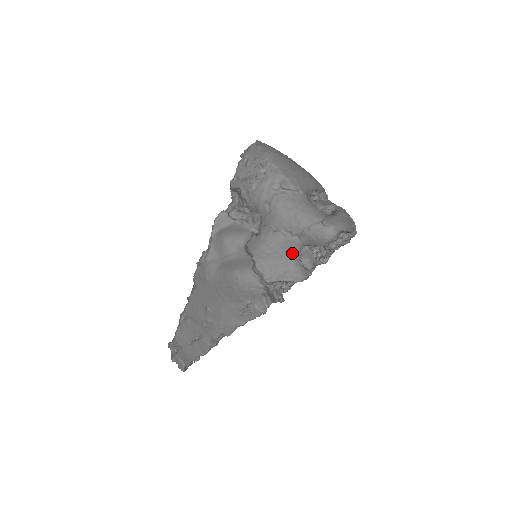
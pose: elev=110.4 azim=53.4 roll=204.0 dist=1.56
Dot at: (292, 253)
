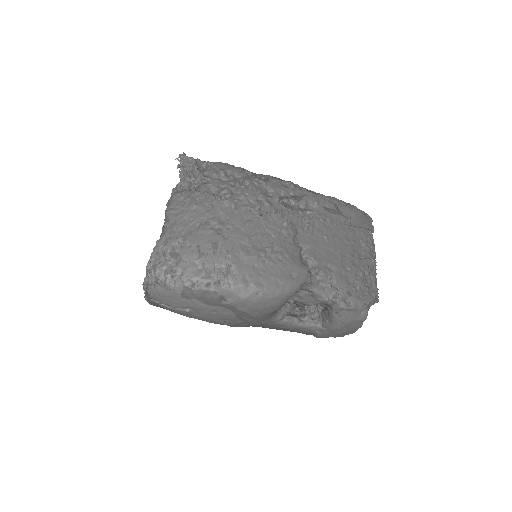
Dot at: occluded
